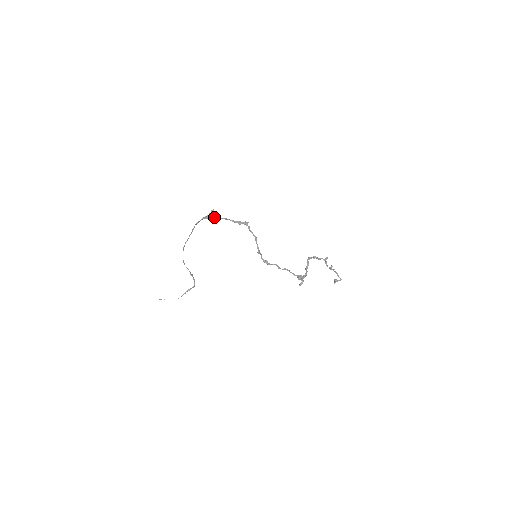
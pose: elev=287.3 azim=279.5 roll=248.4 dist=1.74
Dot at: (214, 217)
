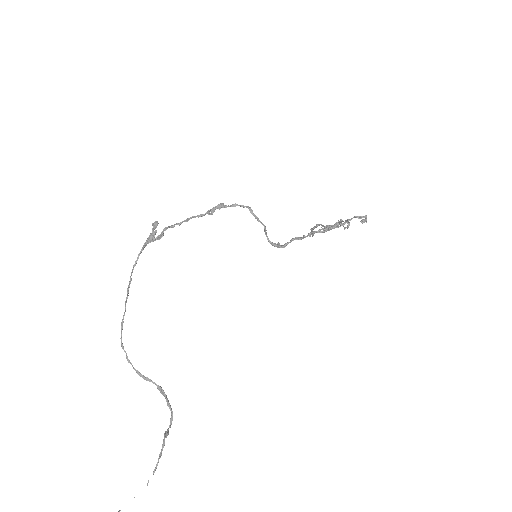
Dot at: (165, 227)
